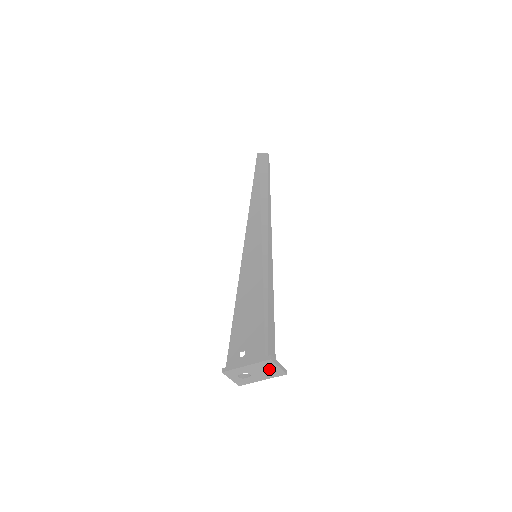
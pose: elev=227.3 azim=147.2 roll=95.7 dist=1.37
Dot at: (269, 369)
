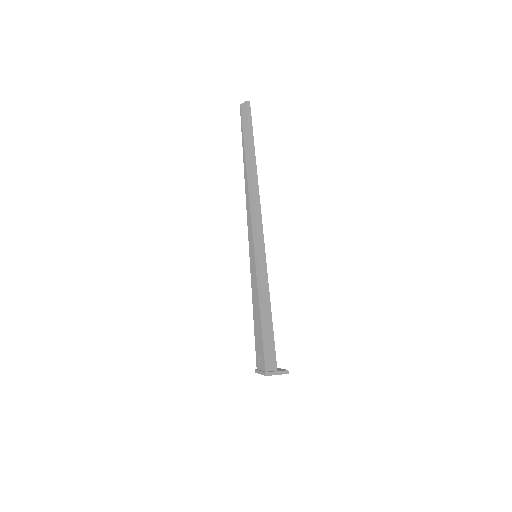
Dot at: occluded
